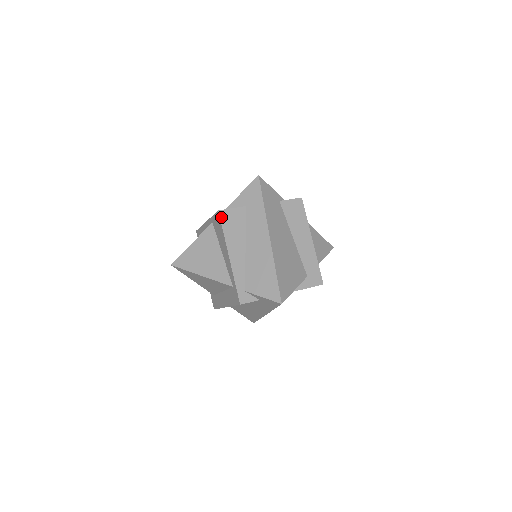
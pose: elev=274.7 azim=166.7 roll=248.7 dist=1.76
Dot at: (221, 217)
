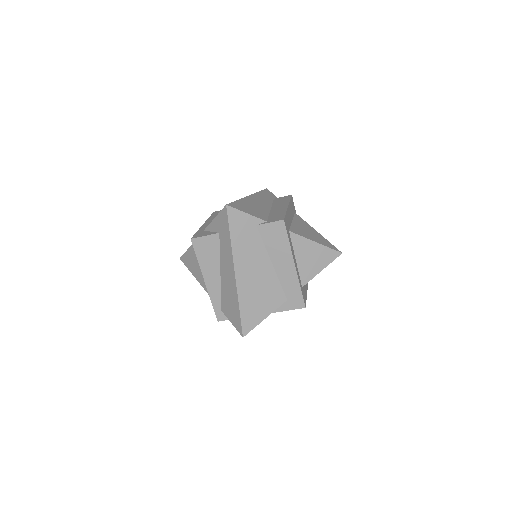
Dot at: (194, 245)
